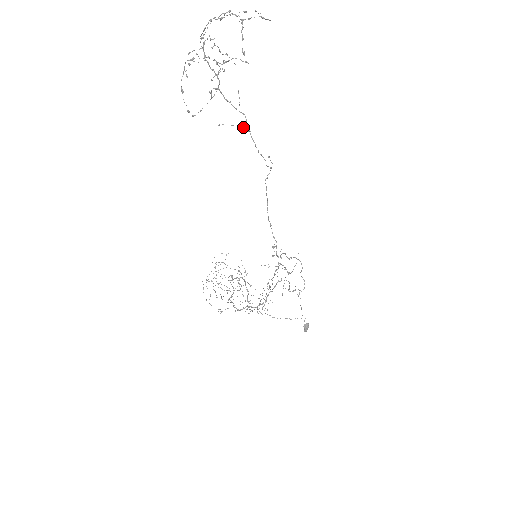
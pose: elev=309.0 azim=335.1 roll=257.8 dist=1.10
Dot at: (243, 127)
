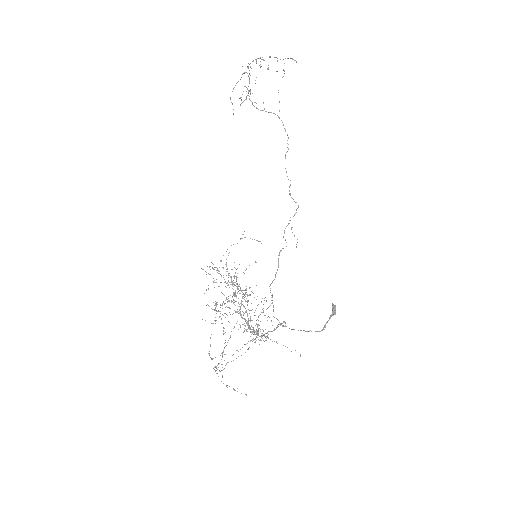
Dot at: (279, 110)
